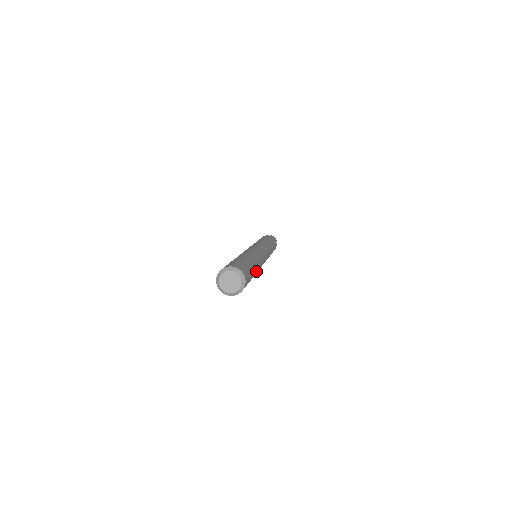
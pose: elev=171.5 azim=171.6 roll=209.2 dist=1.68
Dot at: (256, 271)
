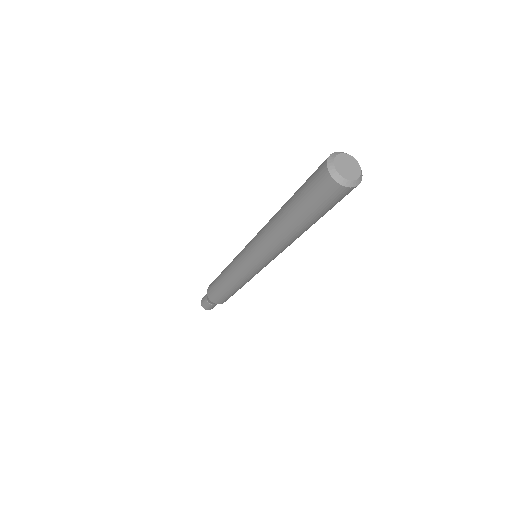
Dot at: occluded
